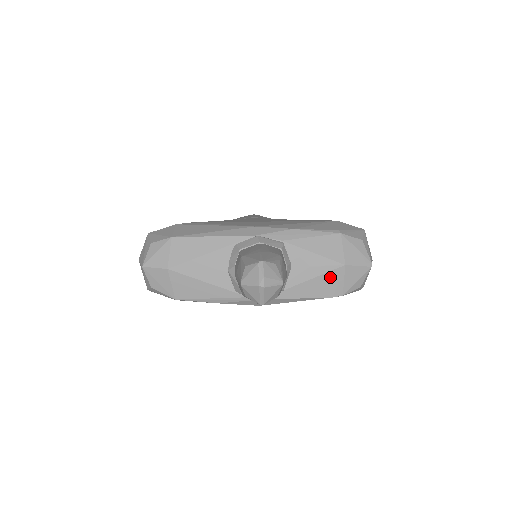
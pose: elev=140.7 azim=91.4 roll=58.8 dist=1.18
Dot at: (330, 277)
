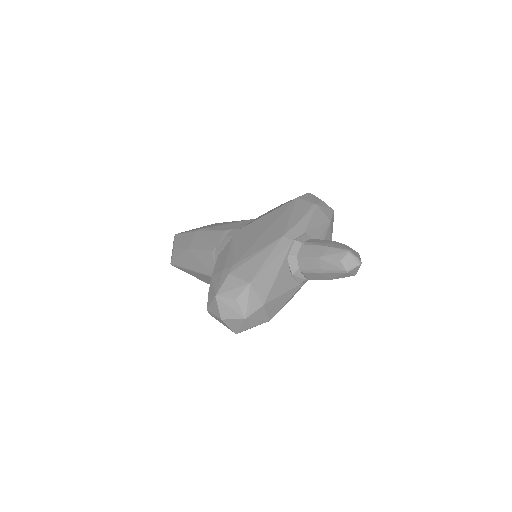
Dot at: (327, 234)
